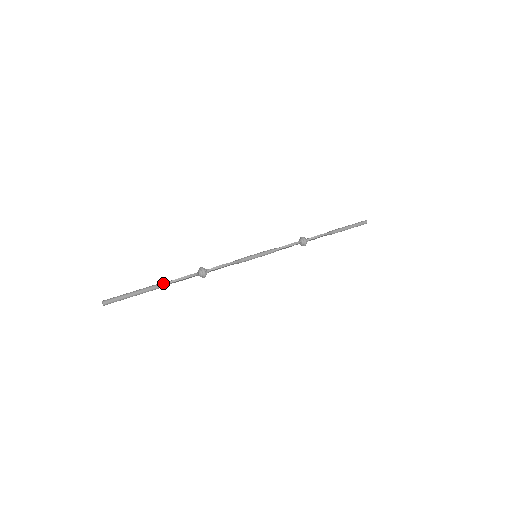
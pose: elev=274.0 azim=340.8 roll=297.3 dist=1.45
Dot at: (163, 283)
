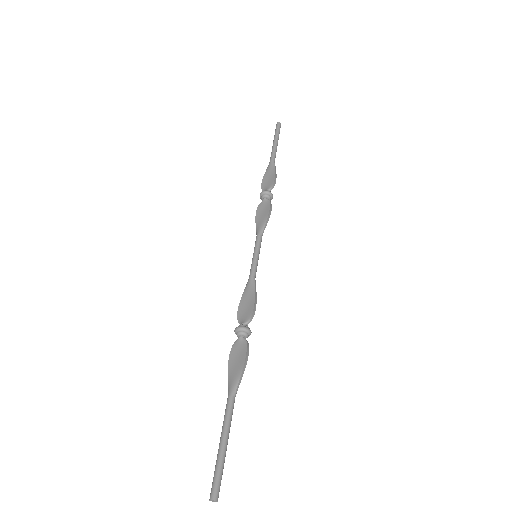
Dot at: (234, 393)
